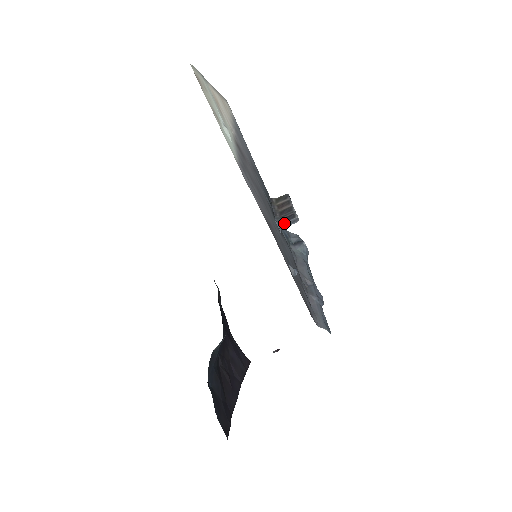
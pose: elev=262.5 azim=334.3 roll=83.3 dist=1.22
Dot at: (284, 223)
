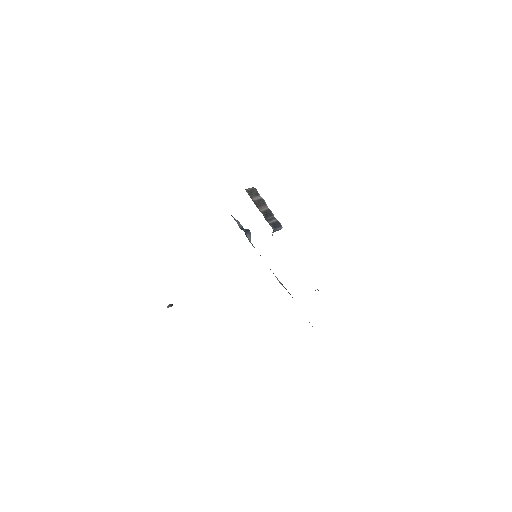
Dot at: (275, 230)
